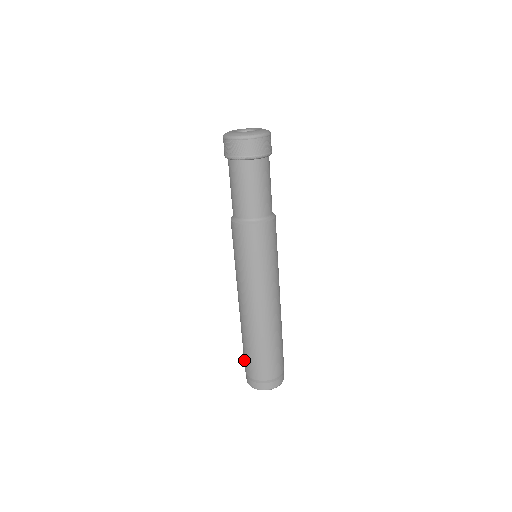
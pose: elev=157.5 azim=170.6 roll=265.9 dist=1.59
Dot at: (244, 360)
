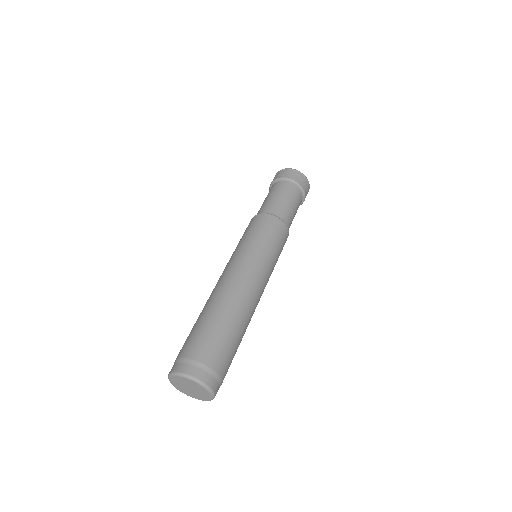
Dot at: (193, 341)
